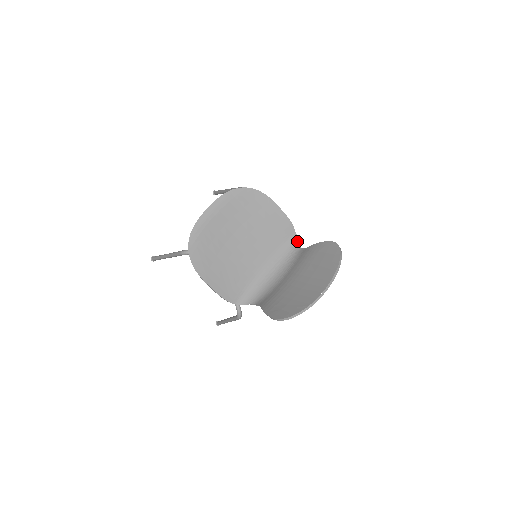
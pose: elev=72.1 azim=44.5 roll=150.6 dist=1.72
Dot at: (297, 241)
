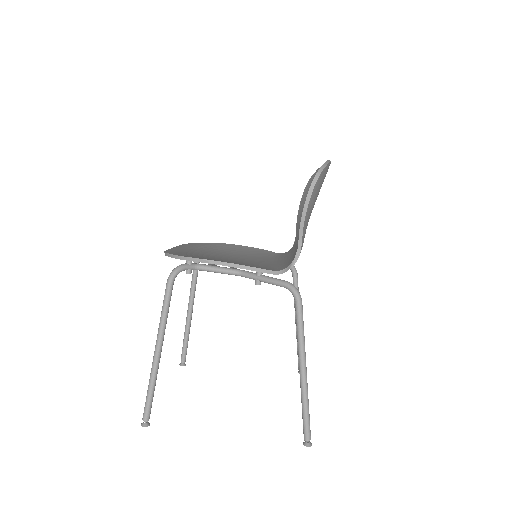
Dot at: (286, 252)
